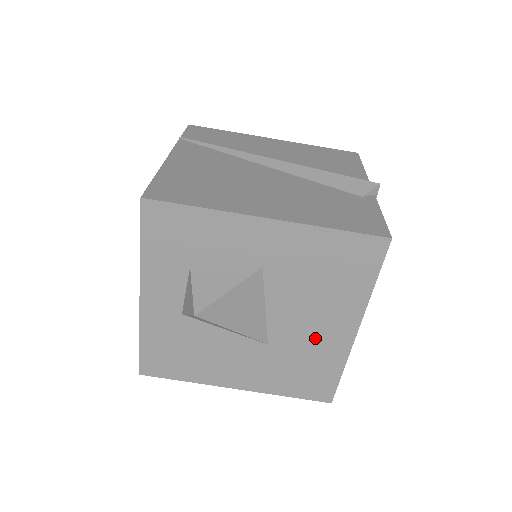
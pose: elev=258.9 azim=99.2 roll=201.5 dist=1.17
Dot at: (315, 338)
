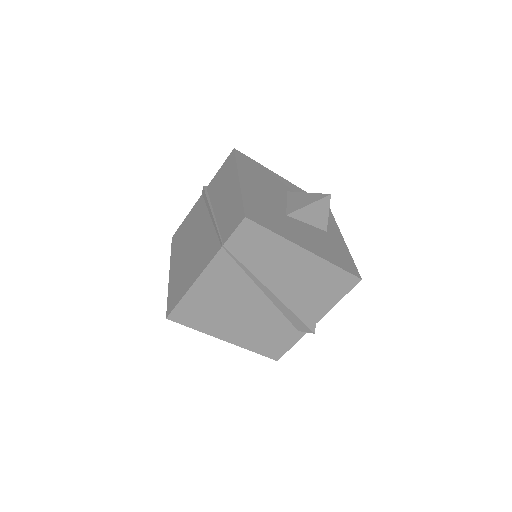
Dot at: occluded
